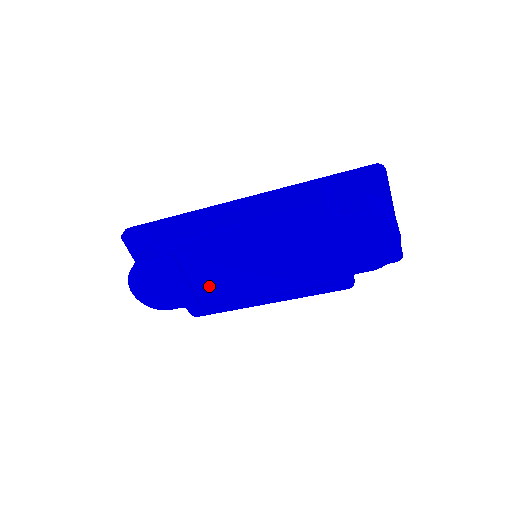
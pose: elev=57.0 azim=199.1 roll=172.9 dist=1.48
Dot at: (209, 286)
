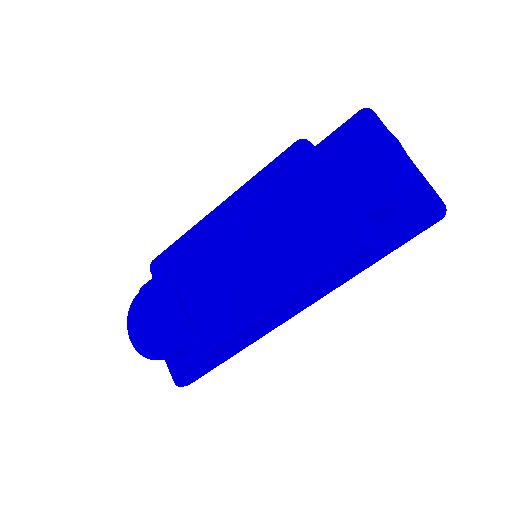
Dot at: (203, 302)
